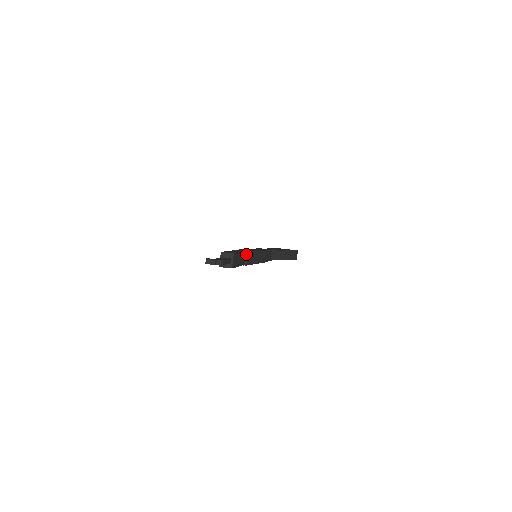
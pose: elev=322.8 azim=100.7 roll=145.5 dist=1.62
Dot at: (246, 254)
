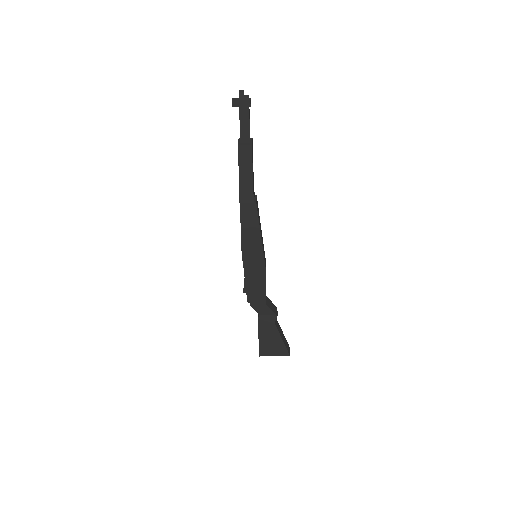
Dot at: (255, 196)
